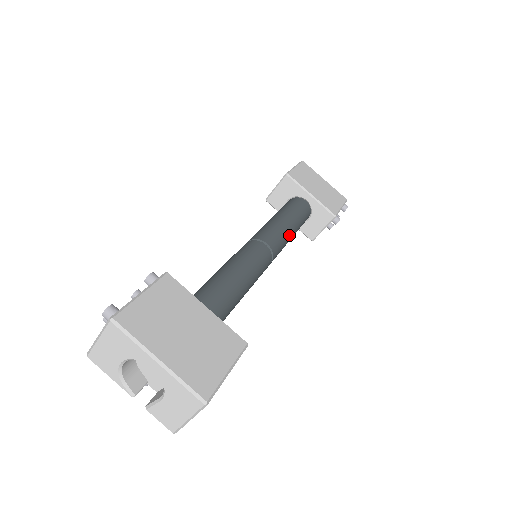
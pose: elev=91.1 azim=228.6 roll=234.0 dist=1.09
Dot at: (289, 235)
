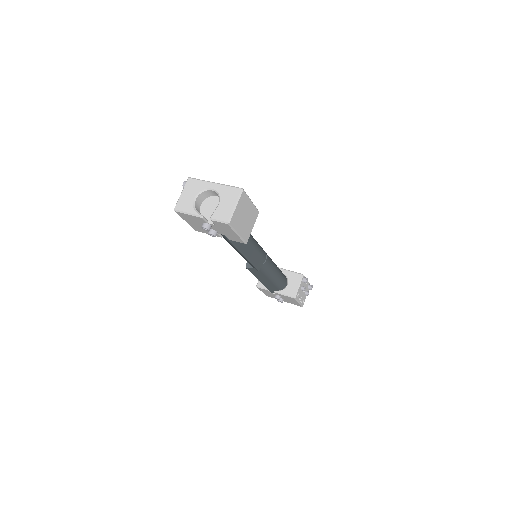
Dot at: (274, 264)
